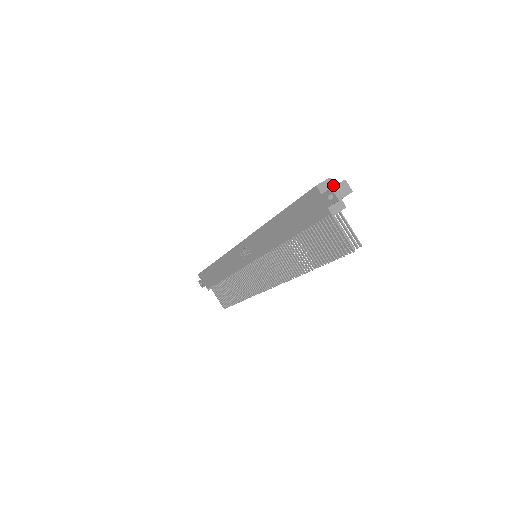
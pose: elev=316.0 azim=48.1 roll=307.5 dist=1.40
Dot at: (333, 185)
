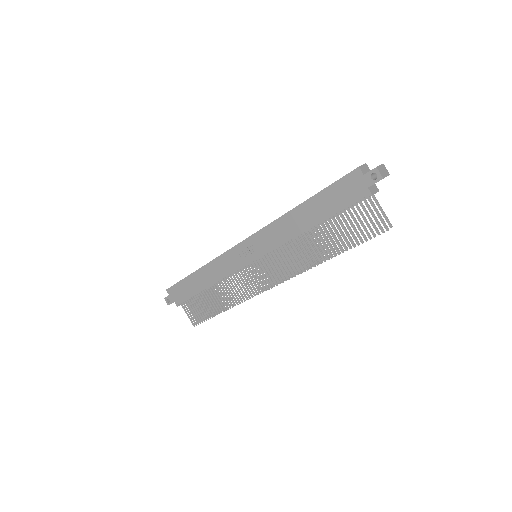
Dot at: (369, 170)
